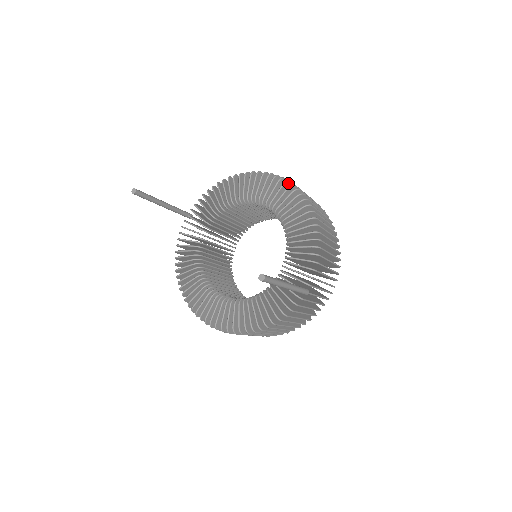
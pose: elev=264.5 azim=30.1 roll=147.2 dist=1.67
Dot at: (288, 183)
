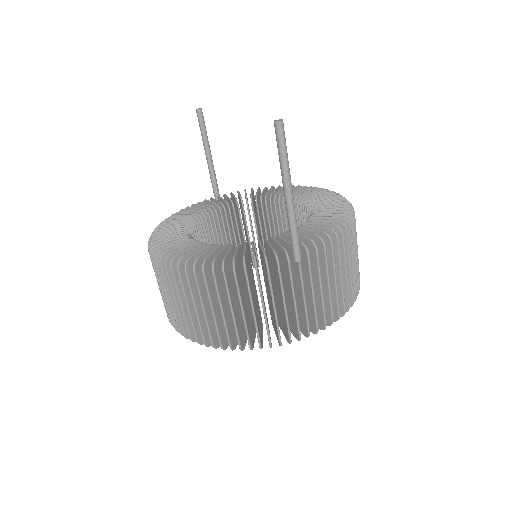
Dot at: occluded
